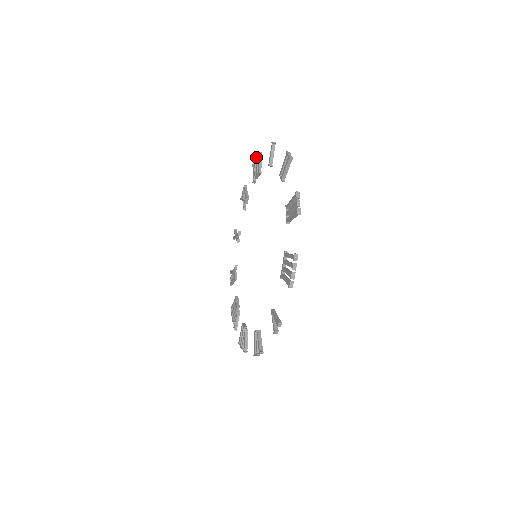
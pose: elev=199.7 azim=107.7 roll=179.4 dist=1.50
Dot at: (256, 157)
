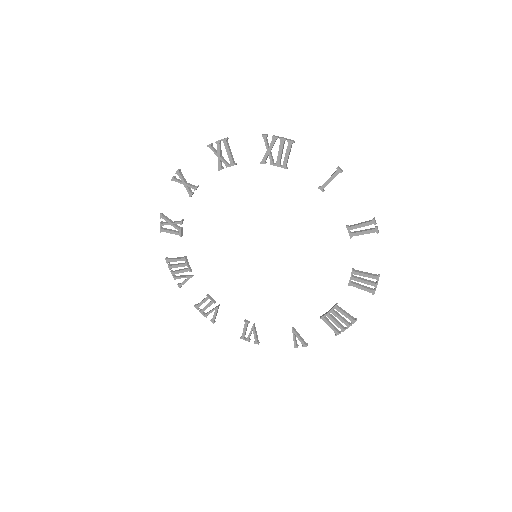
Dot at: (282, 139)
